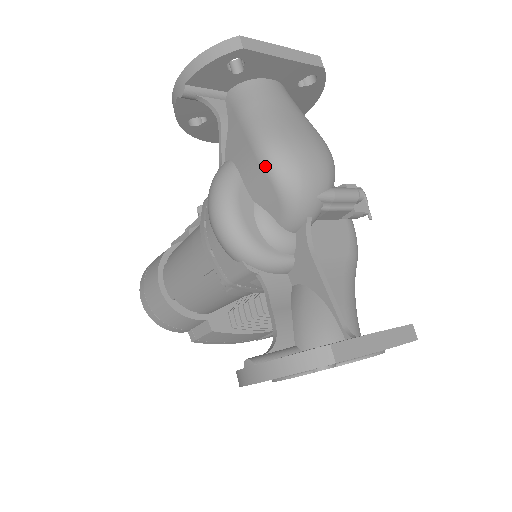
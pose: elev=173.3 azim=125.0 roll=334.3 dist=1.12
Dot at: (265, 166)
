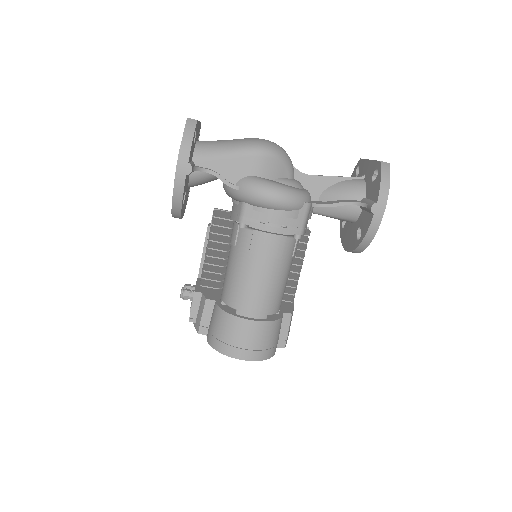
Dot at: (266, 154)
